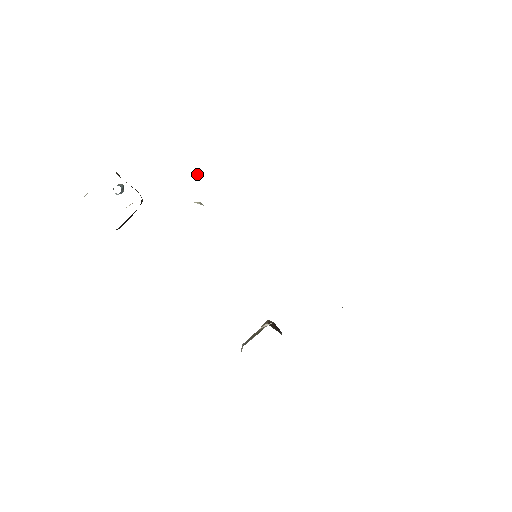
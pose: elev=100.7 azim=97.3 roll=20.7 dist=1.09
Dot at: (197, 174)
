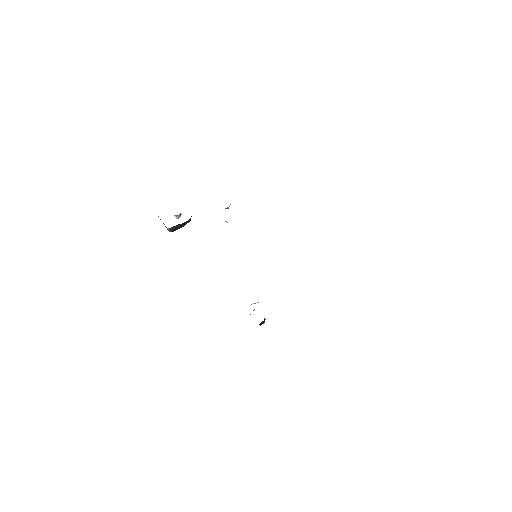
Dot at: occluded
